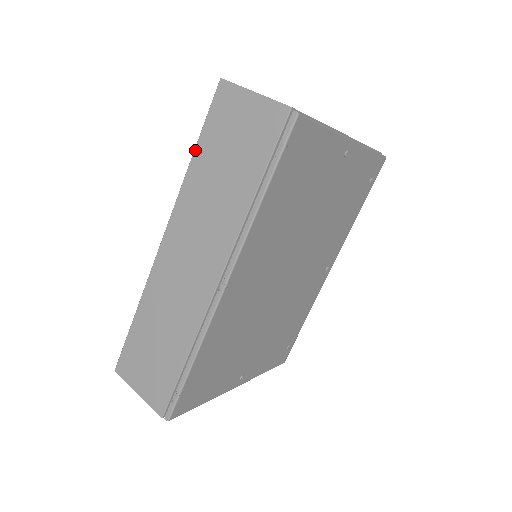
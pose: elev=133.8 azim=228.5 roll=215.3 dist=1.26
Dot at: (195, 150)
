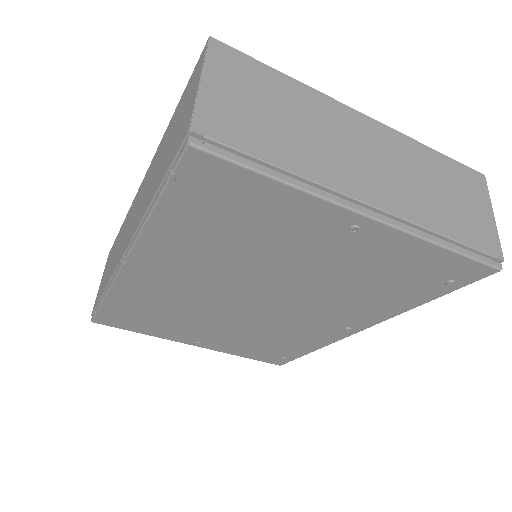
Dot at: (175, 110)
